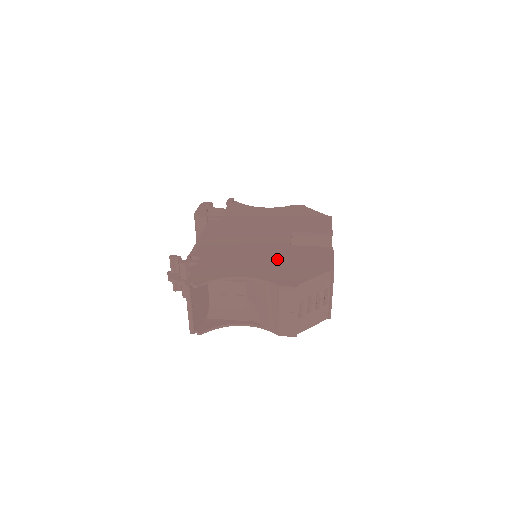
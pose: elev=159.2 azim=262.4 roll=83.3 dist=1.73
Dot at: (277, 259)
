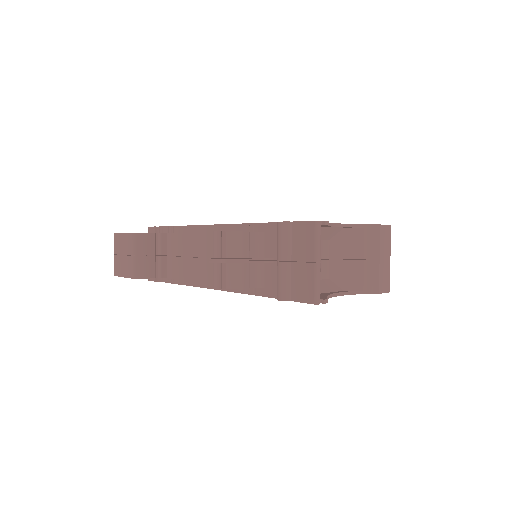
Dot at: occluded
